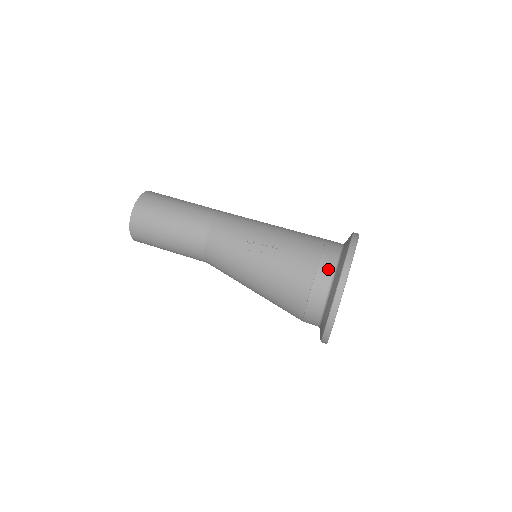
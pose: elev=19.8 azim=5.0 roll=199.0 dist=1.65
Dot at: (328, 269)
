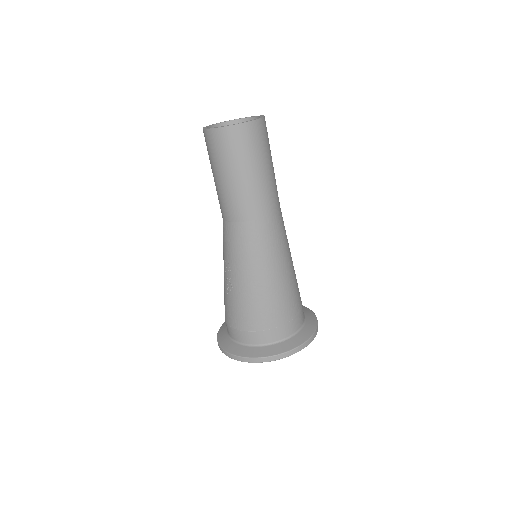
Dot at: (234, 336)
